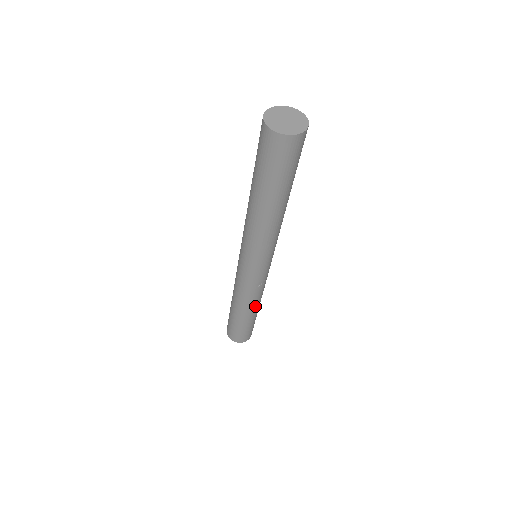
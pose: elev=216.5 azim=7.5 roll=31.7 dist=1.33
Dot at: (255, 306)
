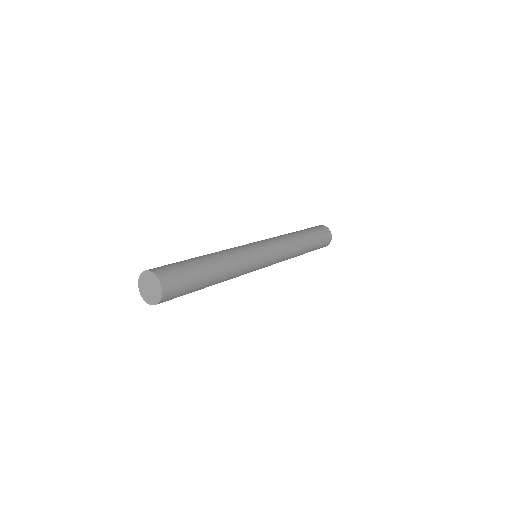
Dot at: (293, 257)
